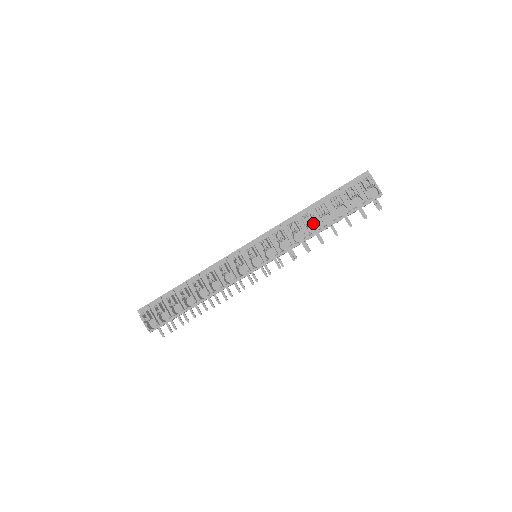
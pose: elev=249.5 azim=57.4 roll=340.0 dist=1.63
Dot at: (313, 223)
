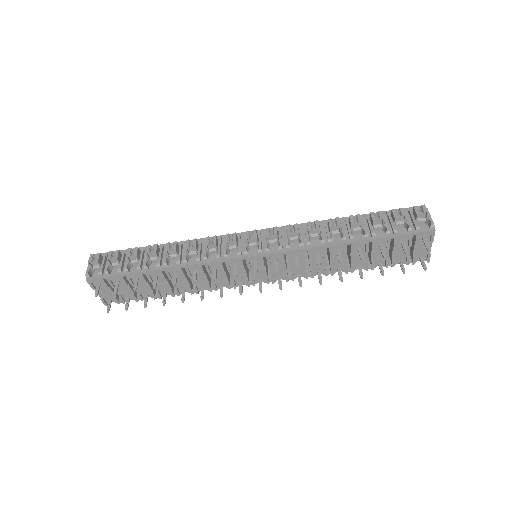
Dot at: (339, 237)
